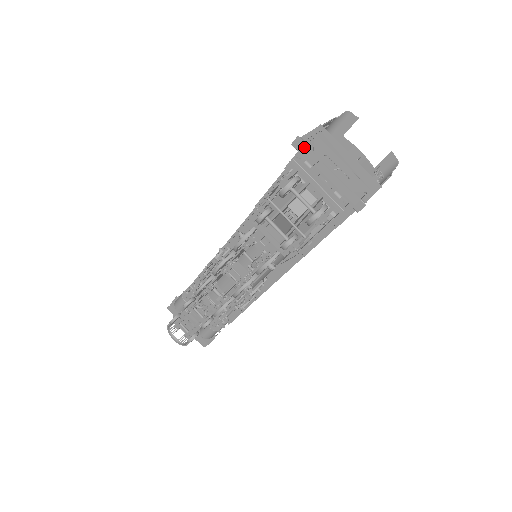
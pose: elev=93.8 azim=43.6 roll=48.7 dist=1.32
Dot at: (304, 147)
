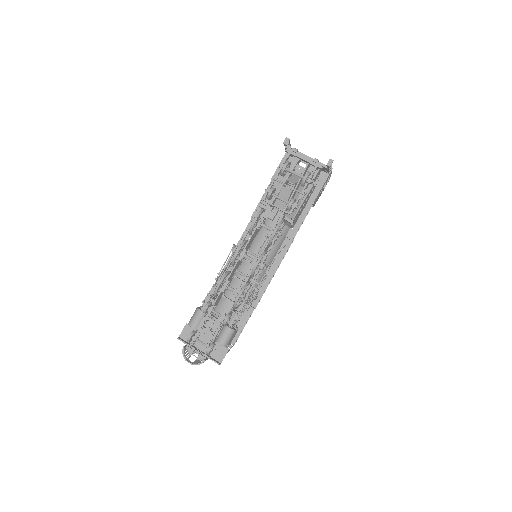
Dot at: (288, 148)
